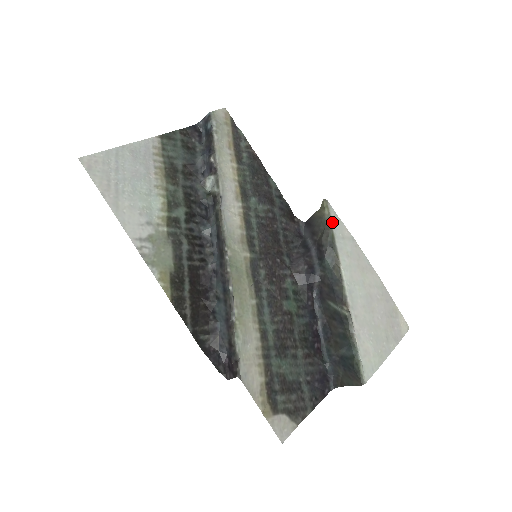
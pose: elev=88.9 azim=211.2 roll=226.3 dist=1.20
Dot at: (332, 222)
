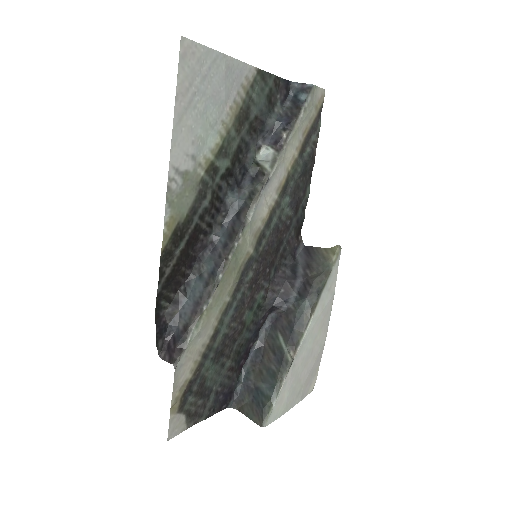
Dot at: (332, 271)
